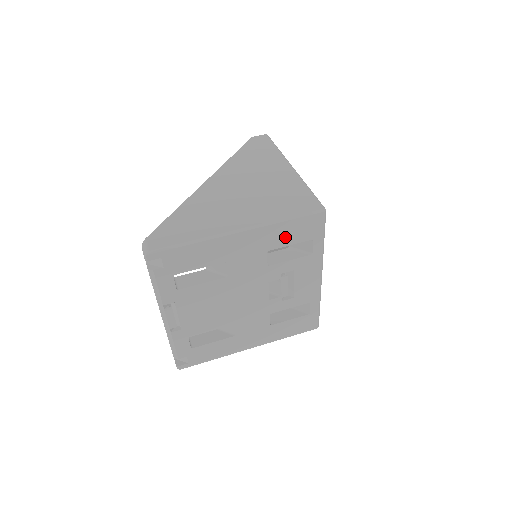
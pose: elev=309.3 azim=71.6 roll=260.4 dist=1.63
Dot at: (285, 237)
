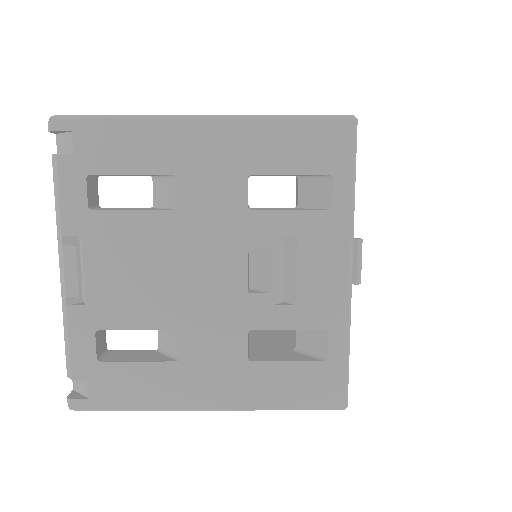
Dot at: (281, 154)
